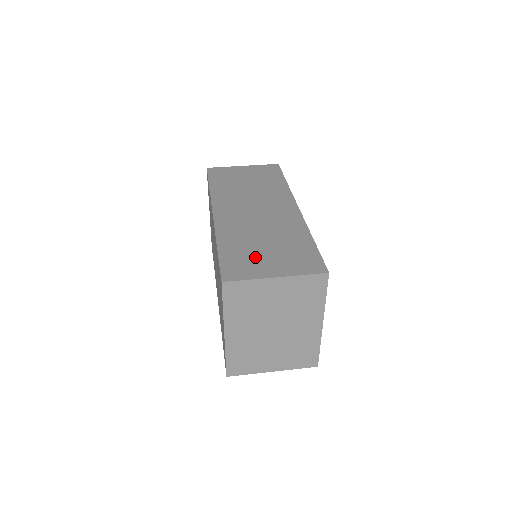
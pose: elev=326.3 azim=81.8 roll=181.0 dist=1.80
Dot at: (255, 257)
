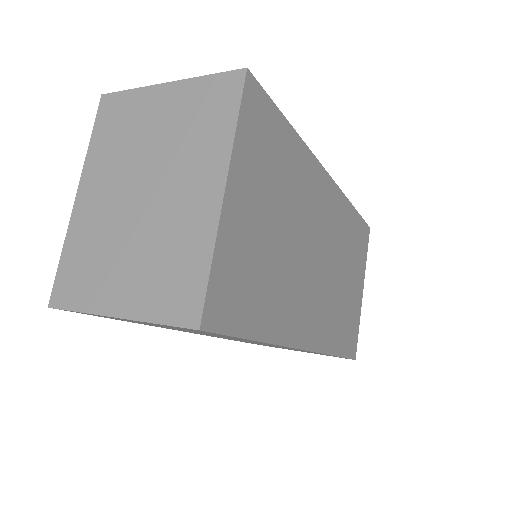
Dot at: occluded
